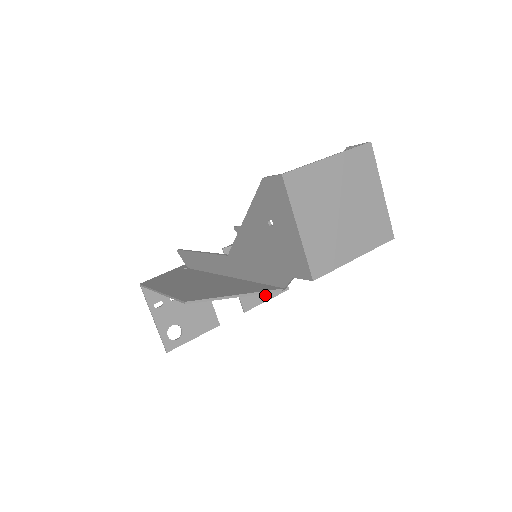
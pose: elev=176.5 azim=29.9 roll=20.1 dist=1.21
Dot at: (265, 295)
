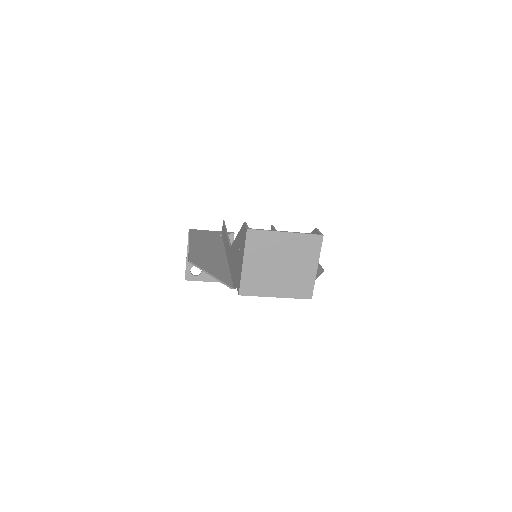
Dot at: occluded
